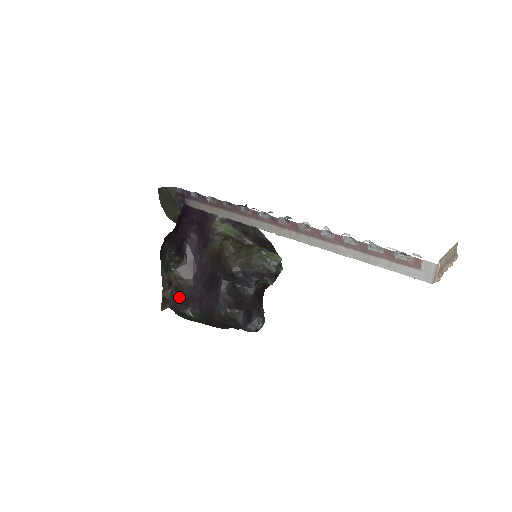
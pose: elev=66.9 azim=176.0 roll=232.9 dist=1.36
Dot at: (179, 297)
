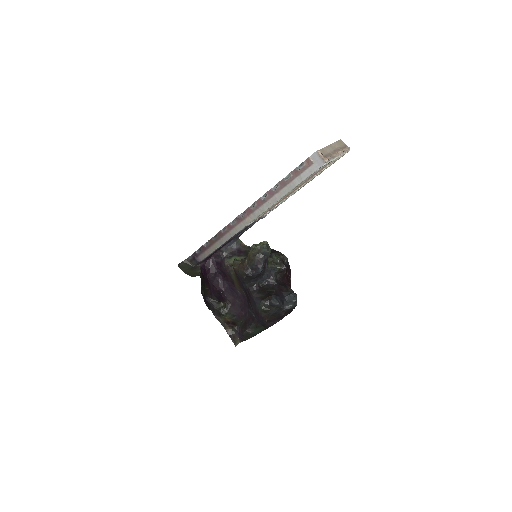
Dot at: (239, 327)
